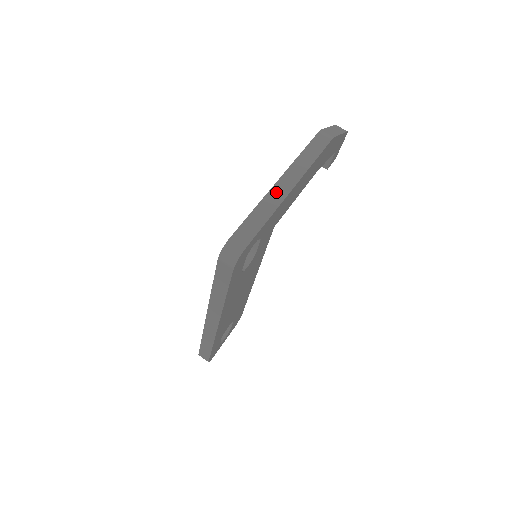
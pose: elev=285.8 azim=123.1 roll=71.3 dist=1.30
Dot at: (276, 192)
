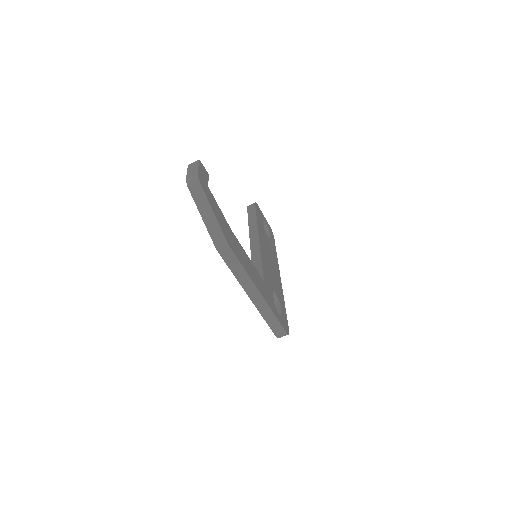
Dot at: (258, 304)
